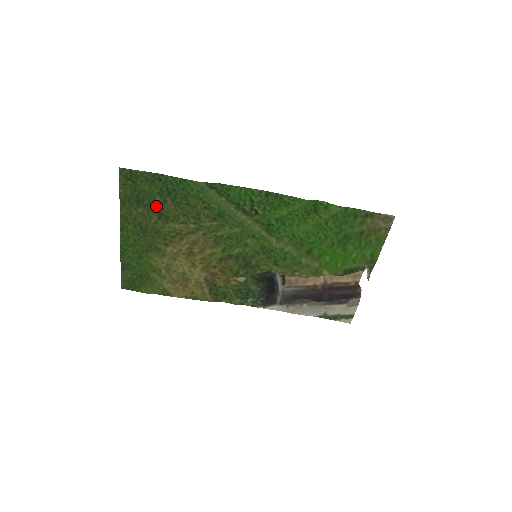
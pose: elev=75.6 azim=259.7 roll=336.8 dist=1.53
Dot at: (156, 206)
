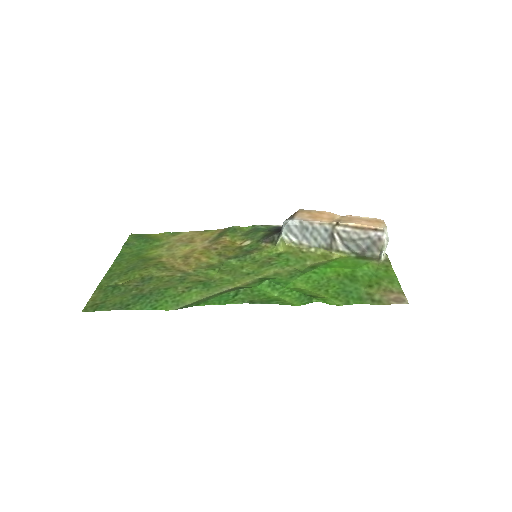
Dot at: (135, 286)
